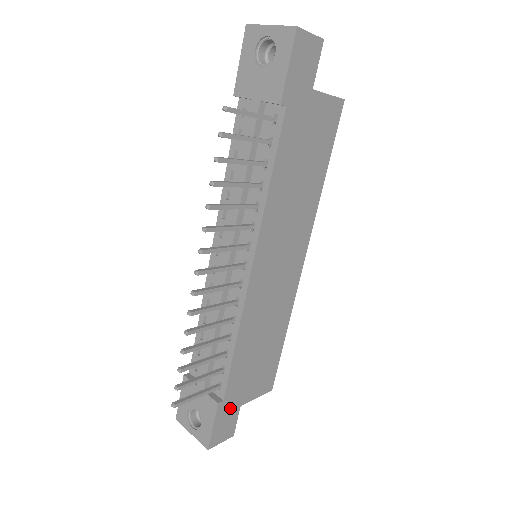
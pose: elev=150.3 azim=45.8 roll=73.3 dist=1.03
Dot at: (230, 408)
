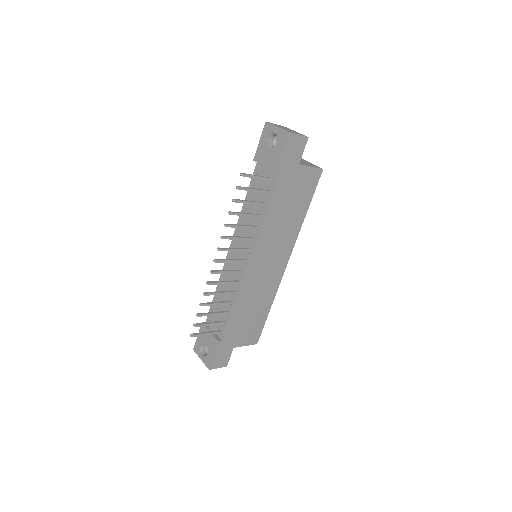
Dot at: (226, 347)
